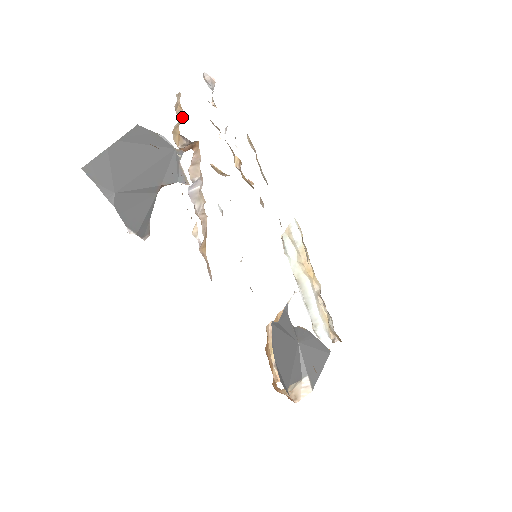
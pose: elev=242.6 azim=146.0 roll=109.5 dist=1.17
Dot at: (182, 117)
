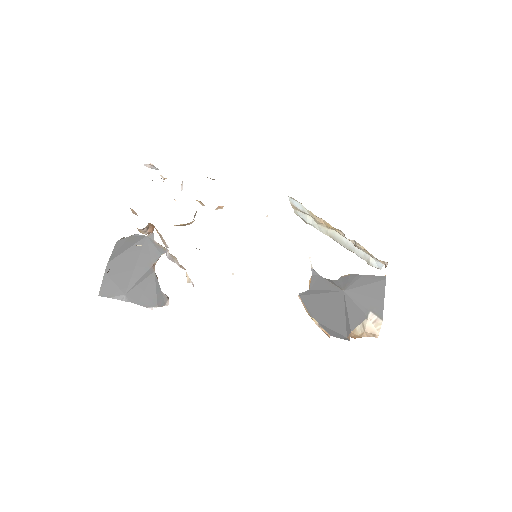
Dot at: (135, 214)
